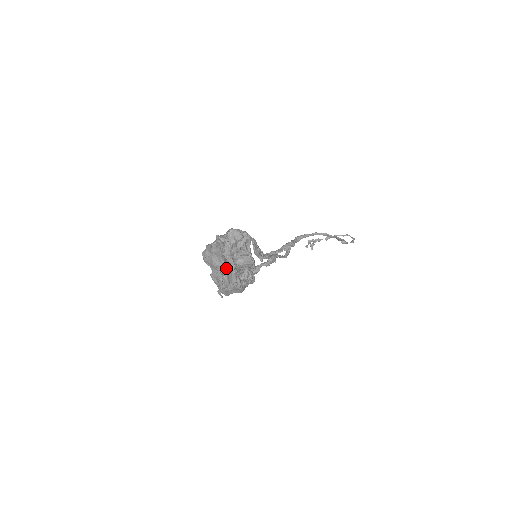
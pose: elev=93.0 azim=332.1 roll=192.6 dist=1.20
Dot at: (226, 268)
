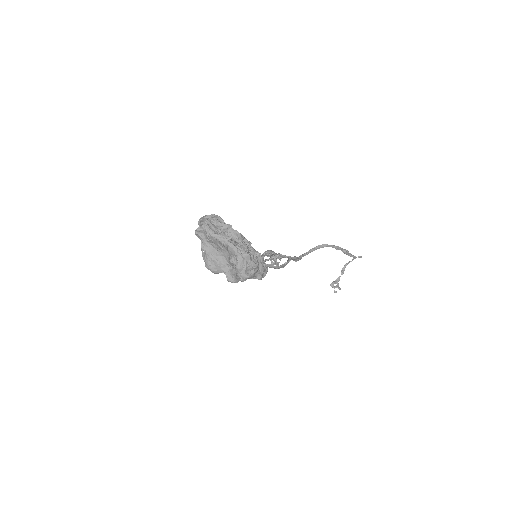
Dot at: (226, 254)
